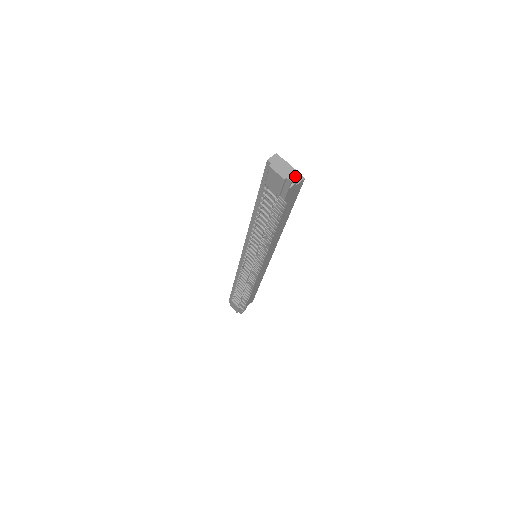
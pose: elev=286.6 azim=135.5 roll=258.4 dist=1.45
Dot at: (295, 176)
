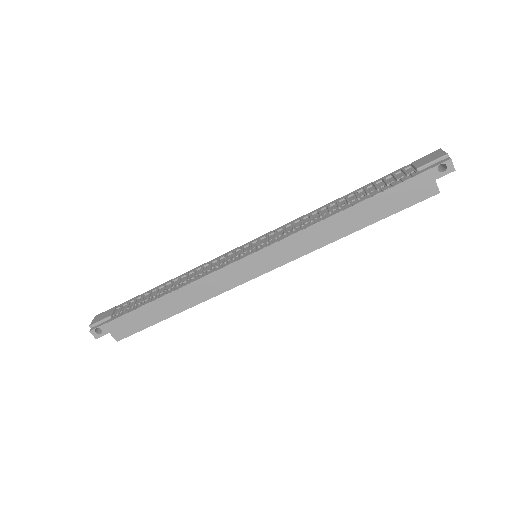
Dot at: (453, 165)
